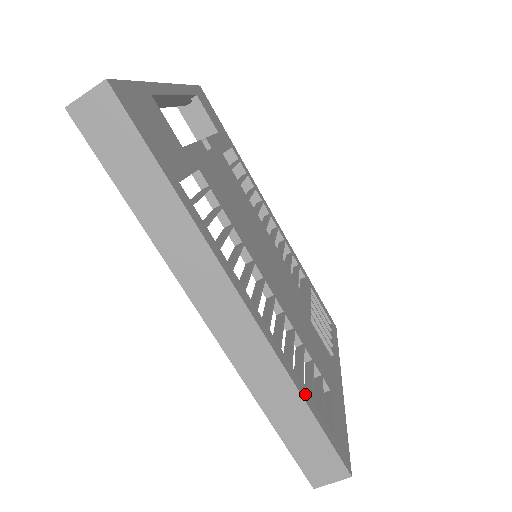
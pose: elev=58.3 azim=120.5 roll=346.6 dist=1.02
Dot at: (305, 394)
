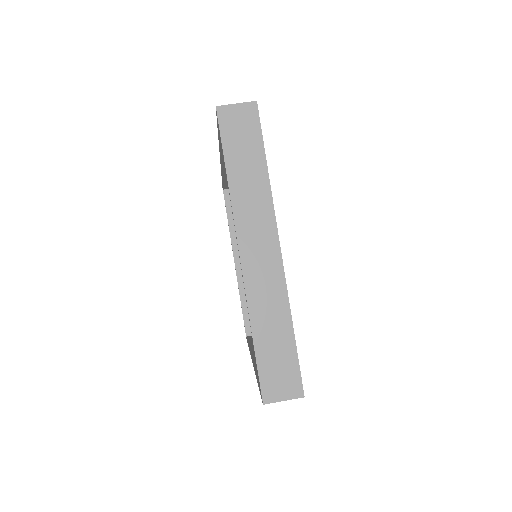
Dot at: occluded
